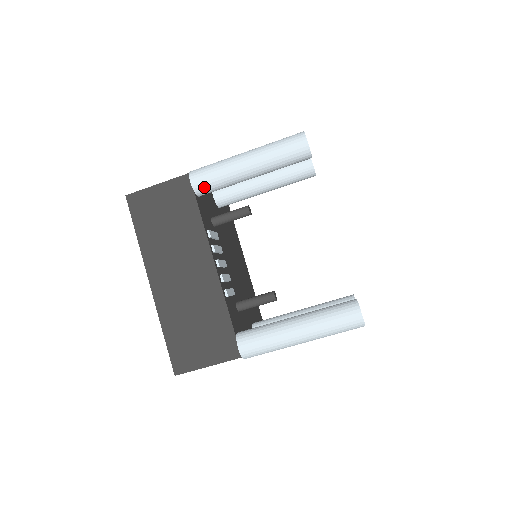
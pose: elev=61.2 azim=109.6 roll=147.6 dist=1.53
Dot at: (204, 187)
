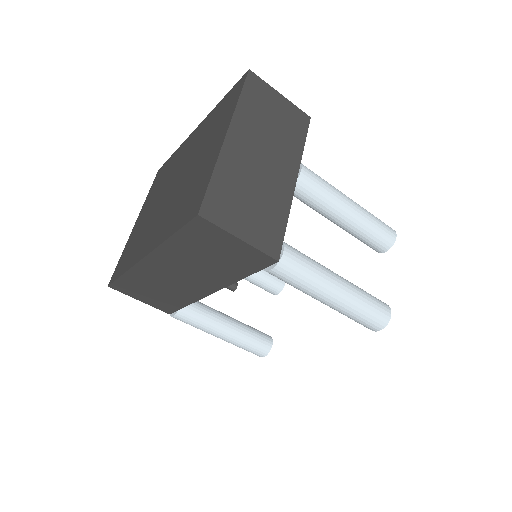
Dot at: (275, 276)
